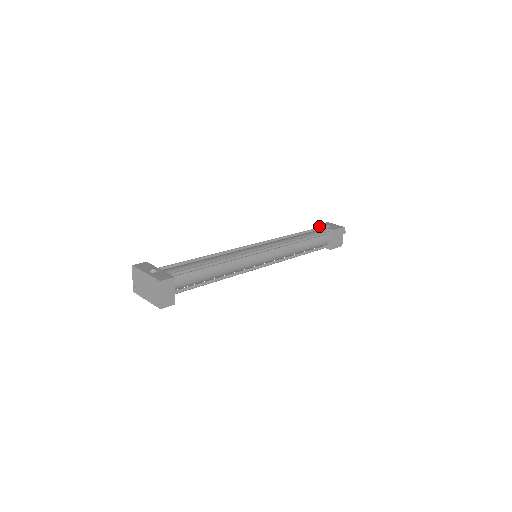
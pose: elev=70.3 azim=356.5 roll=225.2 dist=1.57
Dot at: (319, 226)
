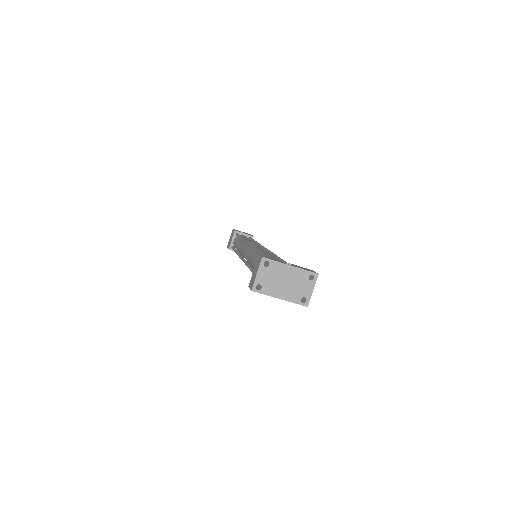
Dot at: (238, 232)
